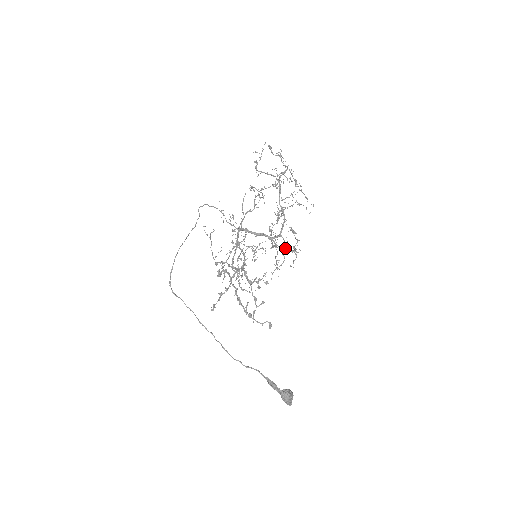
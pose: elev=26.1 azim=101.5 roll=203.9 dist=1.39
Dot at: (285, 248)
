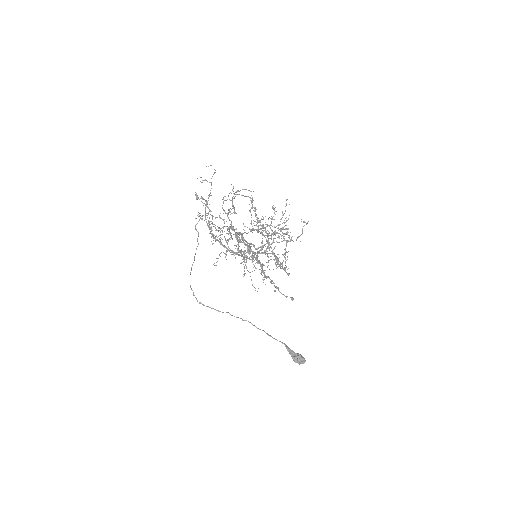
Dot at: (273, 254)
